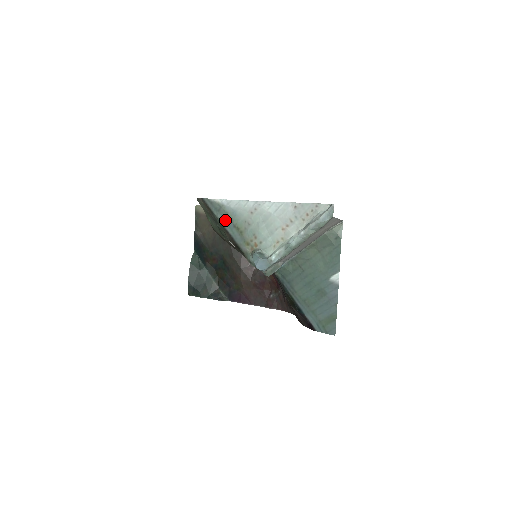
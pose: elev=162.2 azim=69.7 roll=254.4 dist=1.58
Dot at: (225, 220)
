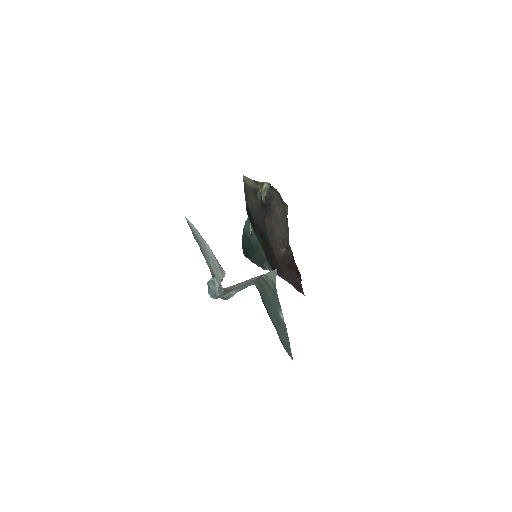
Dot at: (196, 240)
